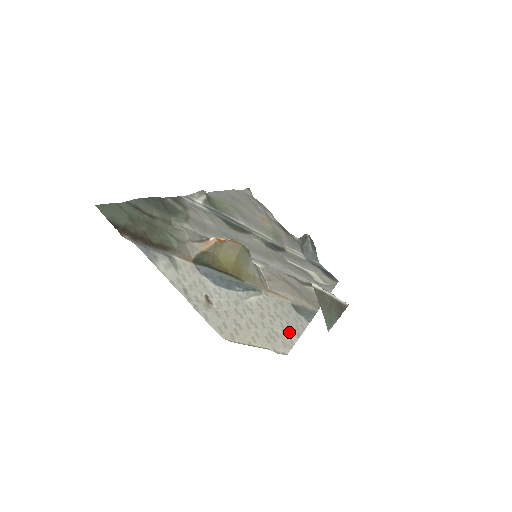
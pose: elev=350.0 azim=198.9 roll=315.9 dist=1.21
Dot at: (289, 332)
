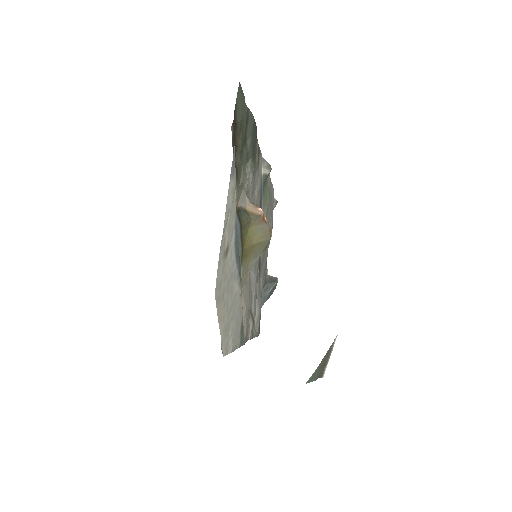
Dot at: (232, 340)
